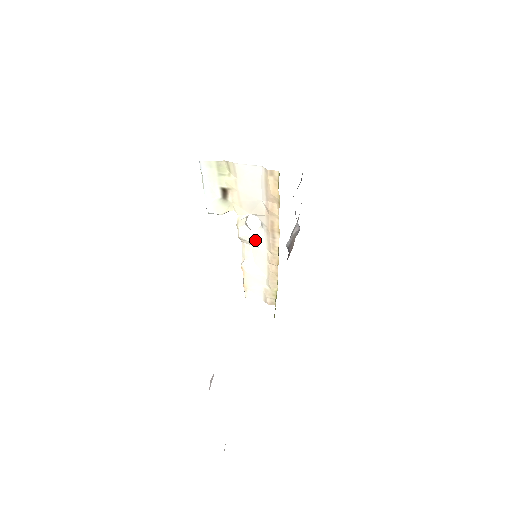
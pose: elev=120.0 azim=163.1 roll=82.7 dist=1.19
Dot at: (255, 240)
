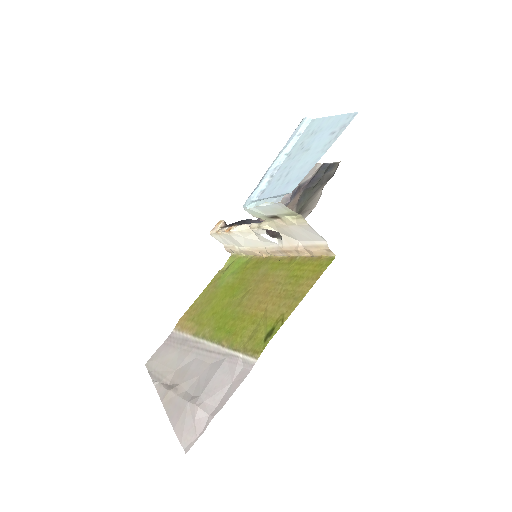
Dot at: (263, 239)
